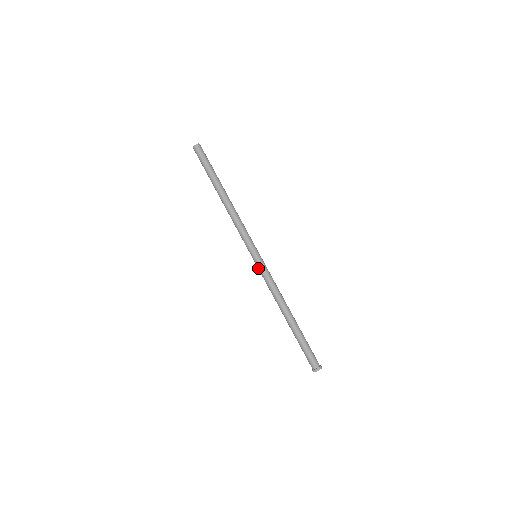
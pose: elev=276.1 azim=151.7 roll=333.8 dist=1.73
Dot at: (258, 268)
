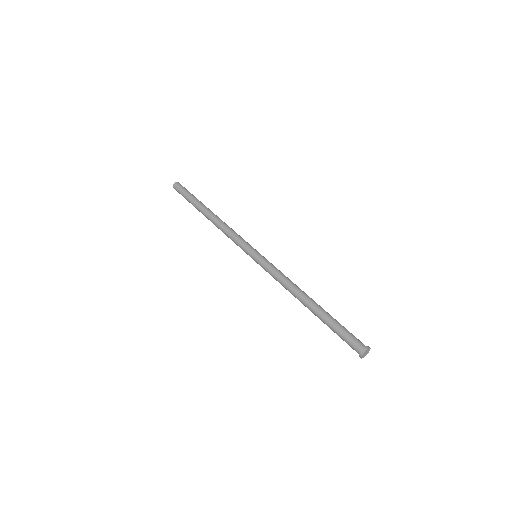
Dot at: (261, 264)
